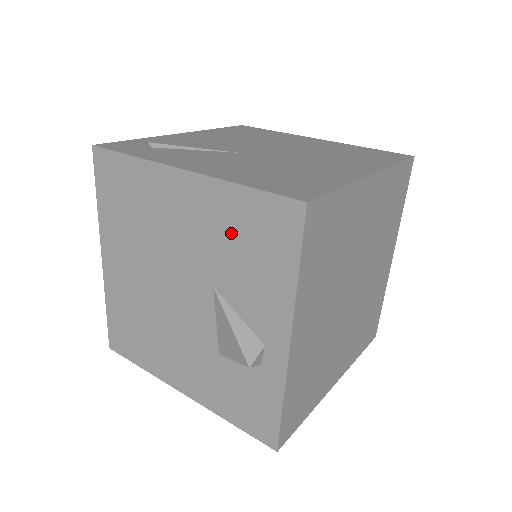
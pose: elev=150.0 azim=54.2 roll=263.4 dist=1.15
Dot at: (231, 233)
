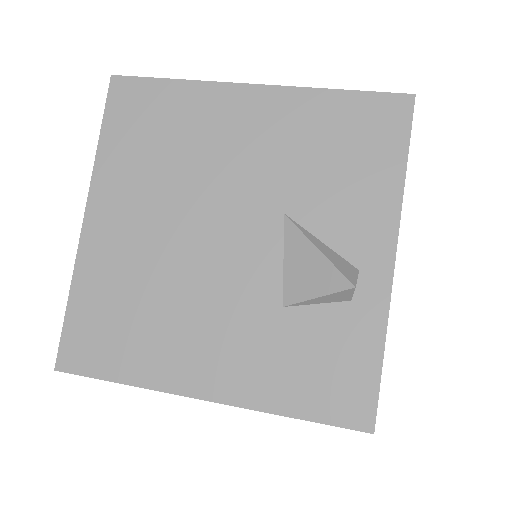
Dot at: (317, 142)
